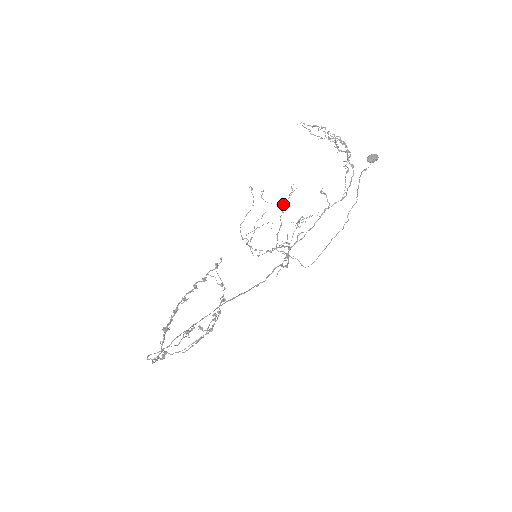
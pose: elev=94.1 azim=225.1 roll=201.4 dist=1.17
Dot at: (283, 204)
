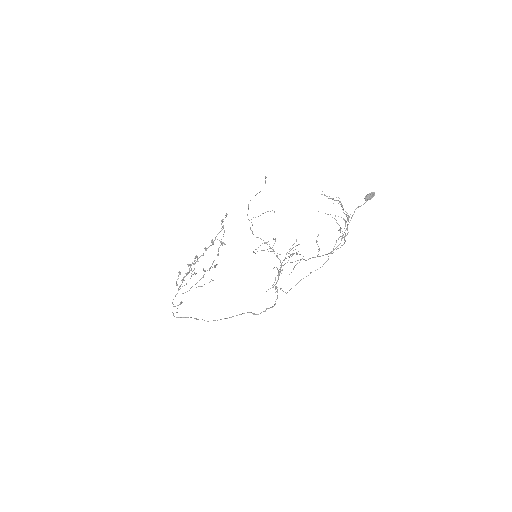
Dot at: (286, 254)
